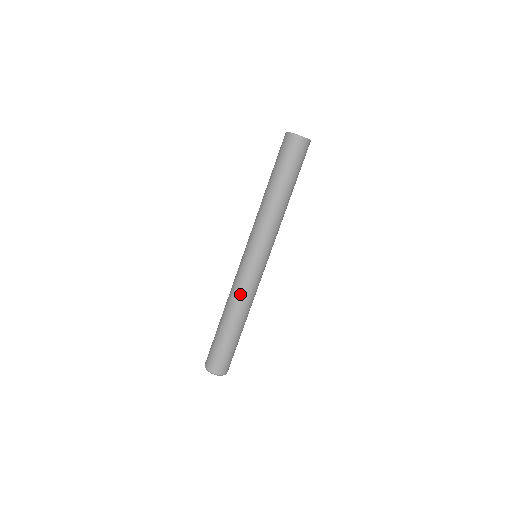
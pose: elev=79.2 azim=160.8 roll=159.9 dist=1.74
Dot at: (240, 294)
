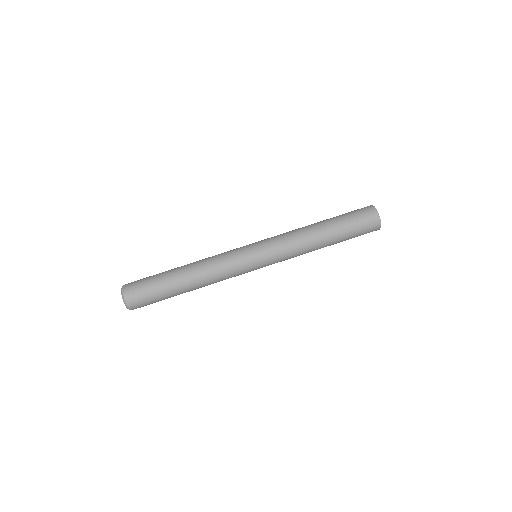
Dot at: (213, 257)
